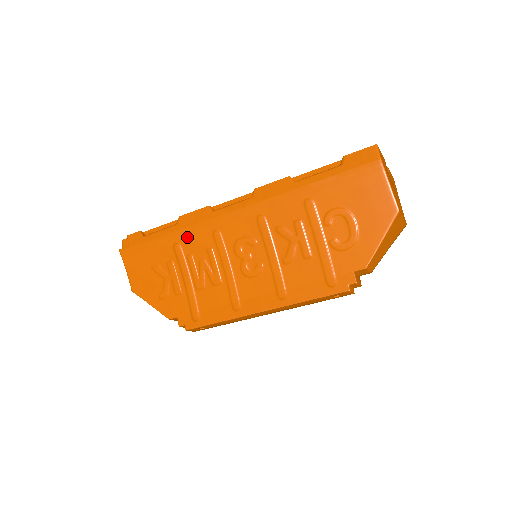
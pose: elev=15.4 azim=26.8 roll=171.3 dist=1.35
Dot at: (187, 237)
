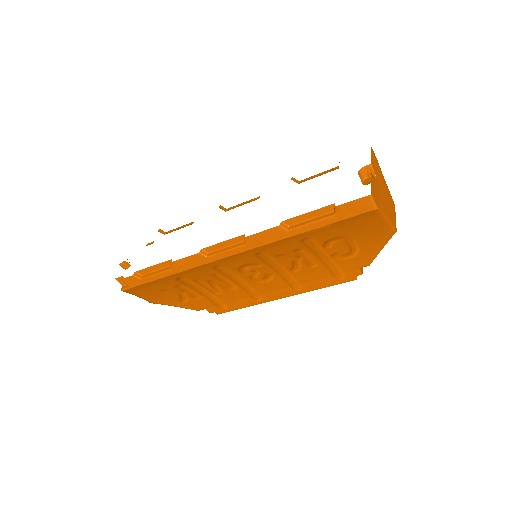
Dot at: (188, 274)
